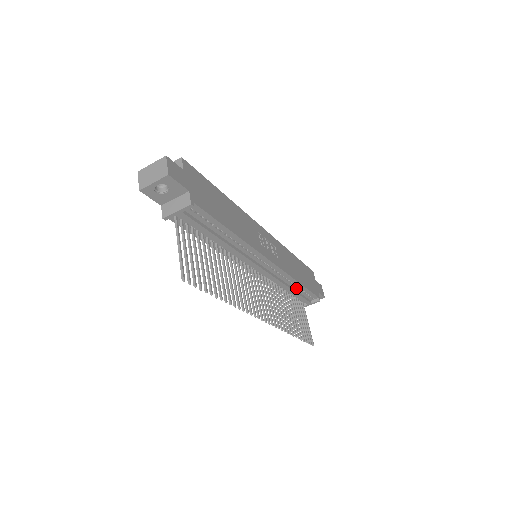
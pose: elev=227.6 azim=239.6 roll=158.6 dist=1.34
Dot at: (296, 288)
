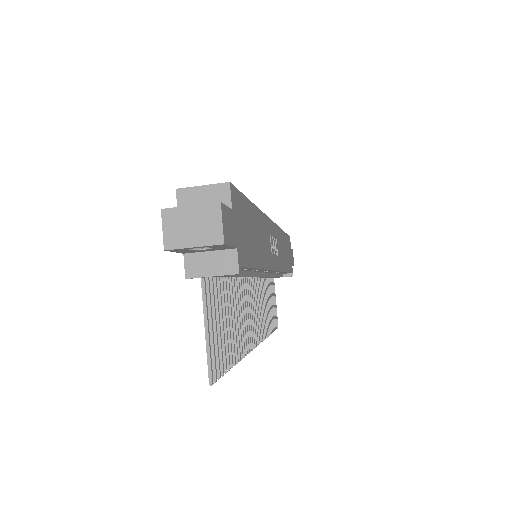
Dot at: occluded
